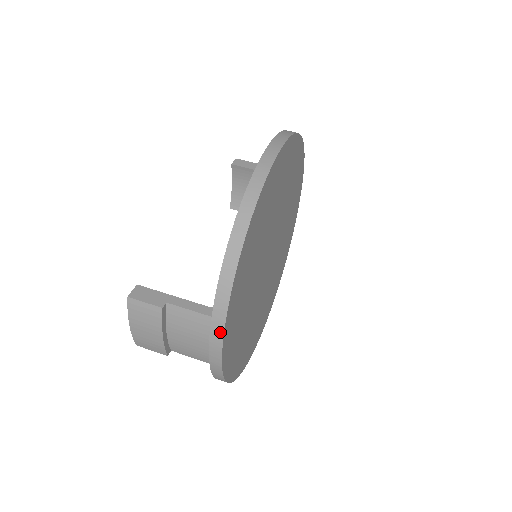
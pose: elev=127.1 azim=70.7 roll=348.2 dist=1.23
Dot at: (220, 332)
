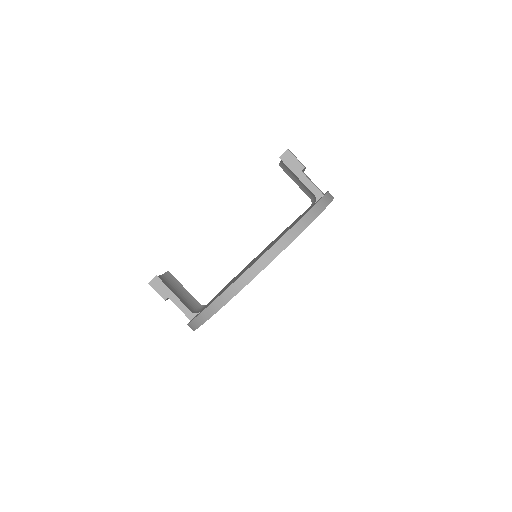
Dot at: occluded
